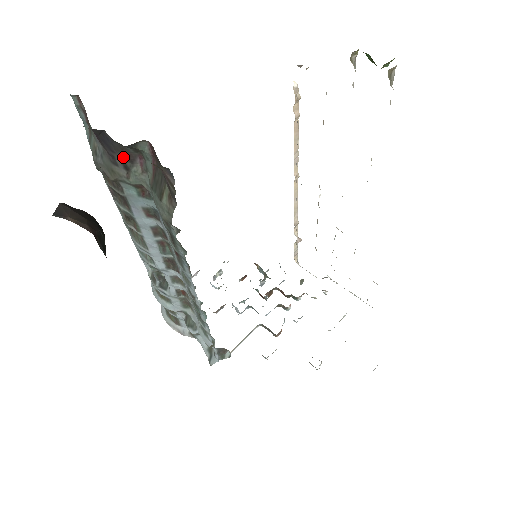
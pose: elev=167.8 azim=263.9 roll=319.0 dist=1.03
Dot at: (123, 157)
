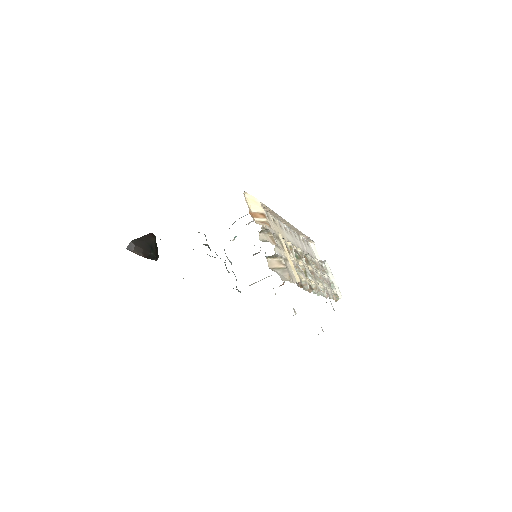
Dot at: occluded
